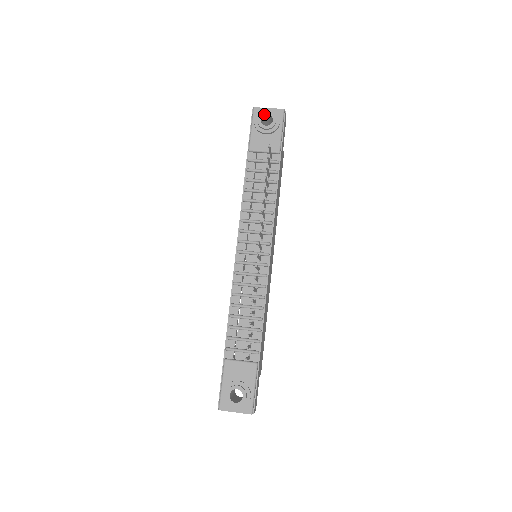
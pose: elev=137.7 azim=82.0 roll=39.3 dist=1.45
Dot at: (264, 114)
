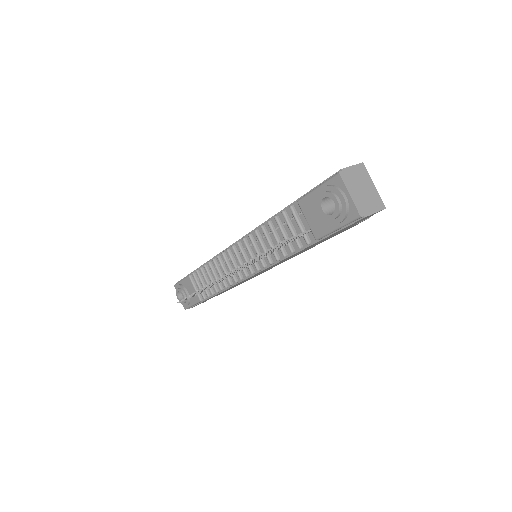
Dot at: (332, 198)
